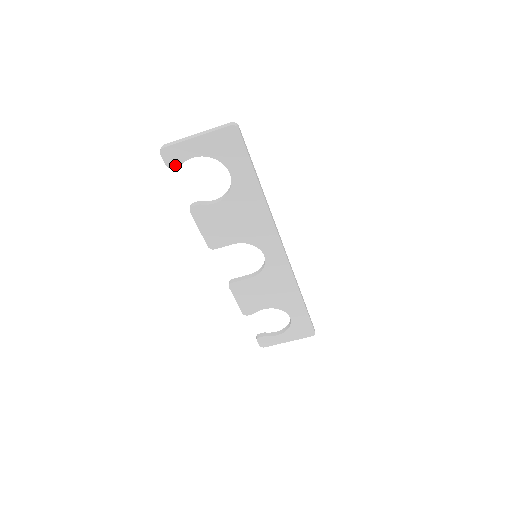
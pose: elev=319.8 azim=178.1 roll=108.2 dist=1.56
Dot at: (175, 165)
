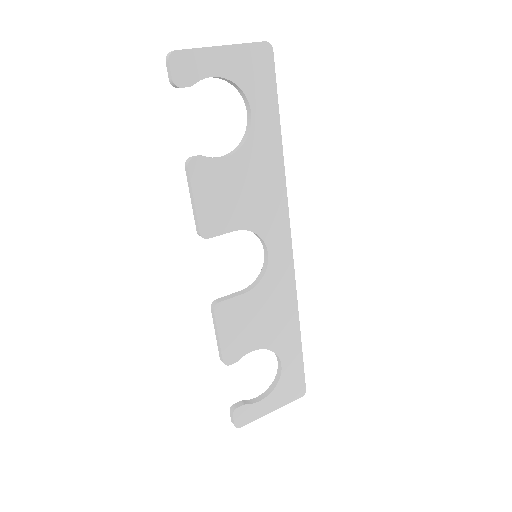
Dot at: (185, 83)
